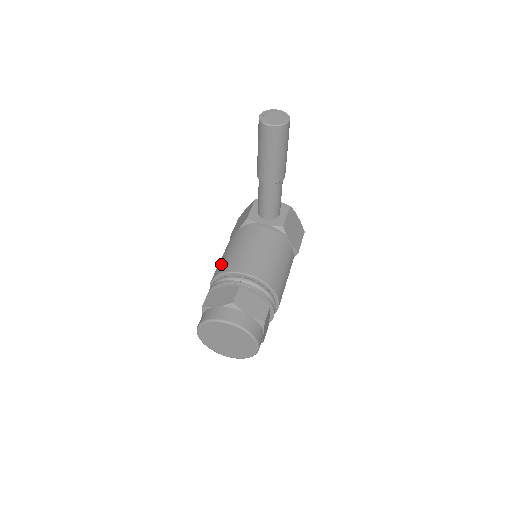
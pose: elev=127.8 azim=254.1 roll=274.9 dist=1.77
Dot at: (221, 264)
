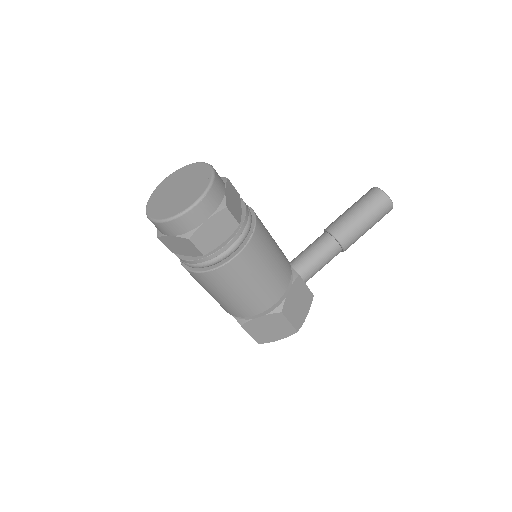
Dot at: occluded
